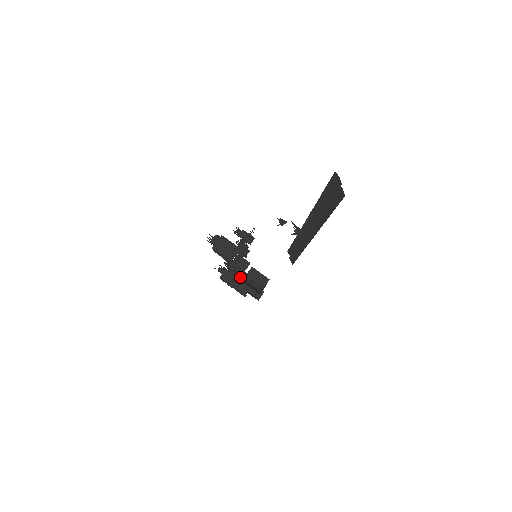
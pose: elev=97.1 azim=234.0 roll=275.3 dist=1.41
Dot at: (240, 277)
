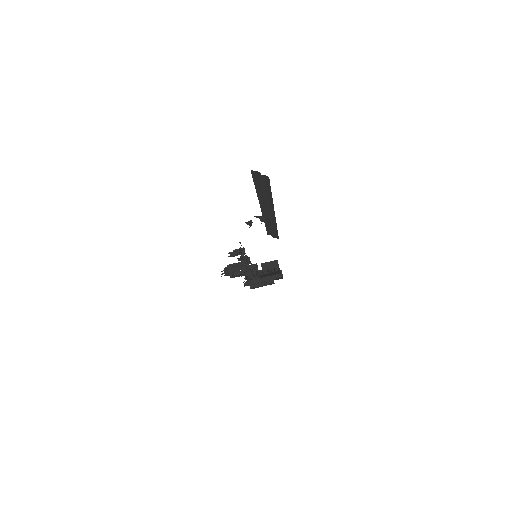
Dot at: (261, 275)
